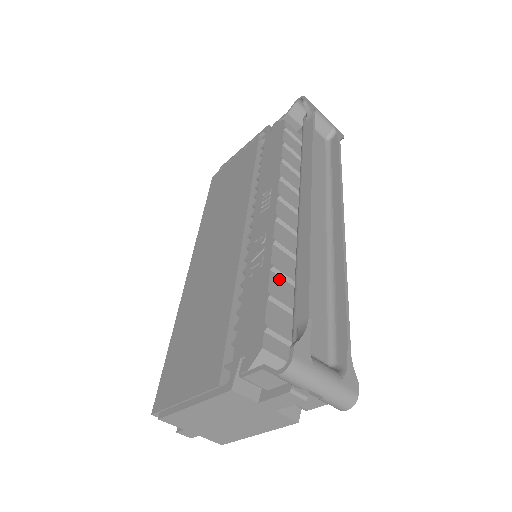
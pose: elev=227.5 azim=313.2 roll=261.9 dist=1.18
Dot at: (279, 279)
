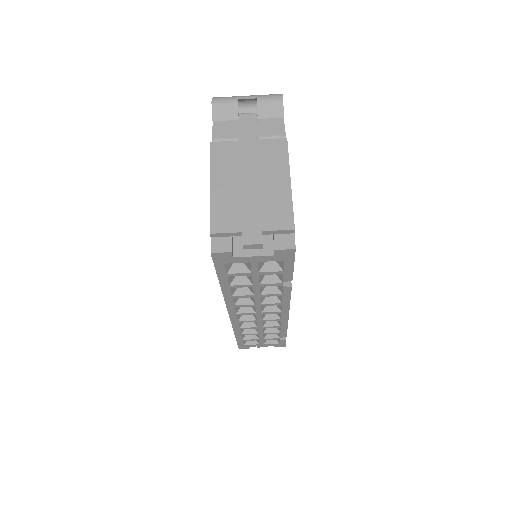
Dot at: occluded
